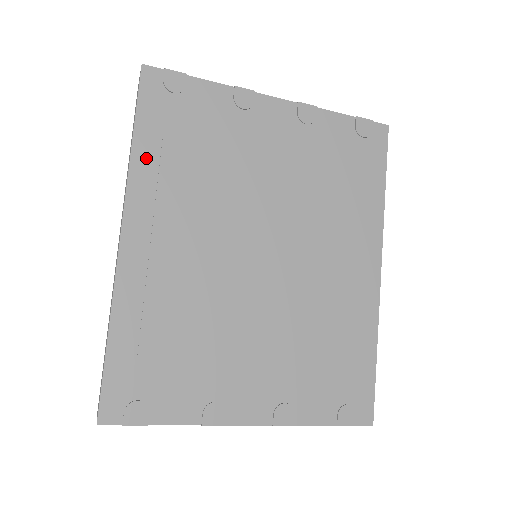
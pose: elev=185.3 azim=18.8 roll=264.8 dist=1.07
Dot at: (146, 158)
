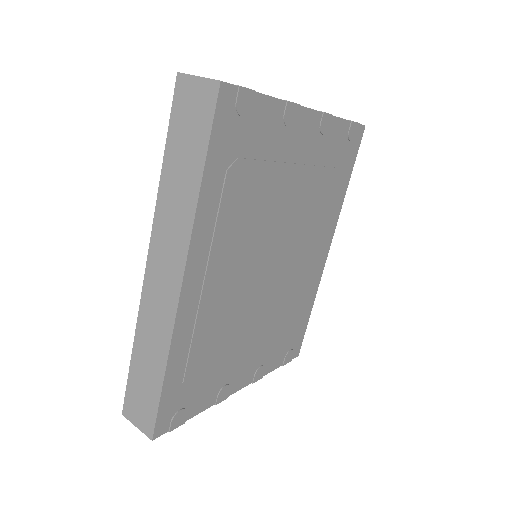
Dot at: (210, 198)
